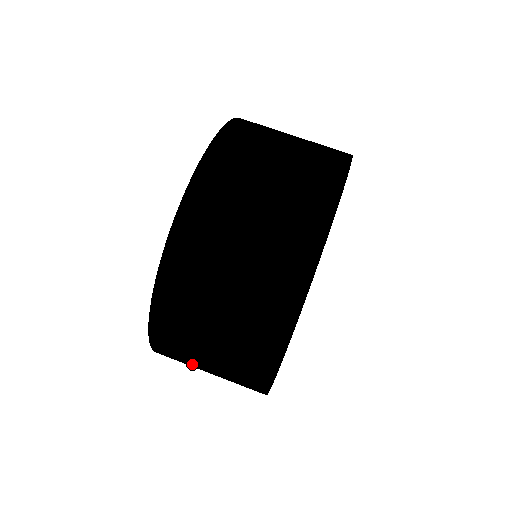
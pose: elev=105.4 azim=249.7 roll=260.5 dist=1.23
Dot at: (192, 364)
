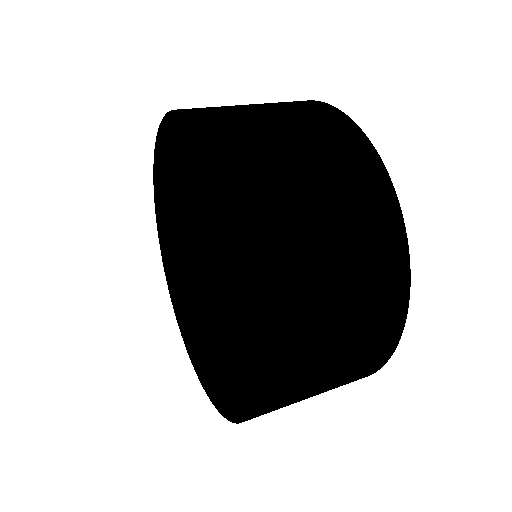
Dot at: (311, 261)
